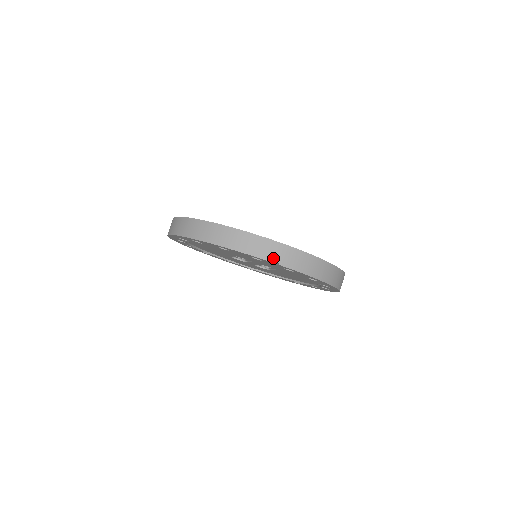
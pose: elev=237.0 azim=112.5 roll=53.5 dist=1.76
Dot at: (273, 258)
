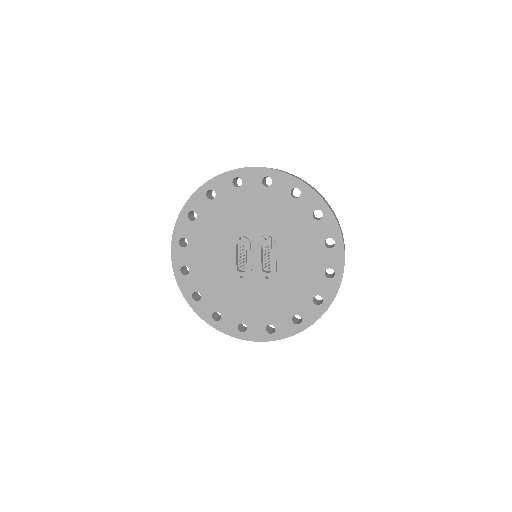
Dot at: occluded
